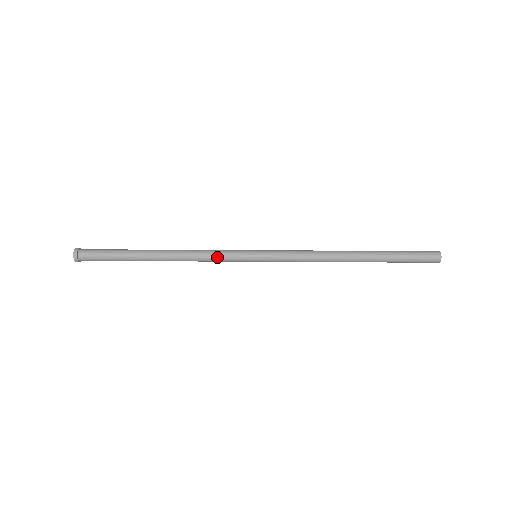
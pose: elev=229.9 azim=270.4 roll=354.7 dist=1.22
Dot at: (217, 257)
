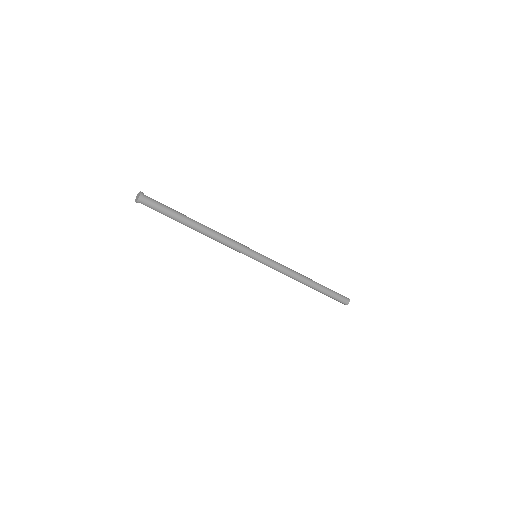
Dot at: occluded
